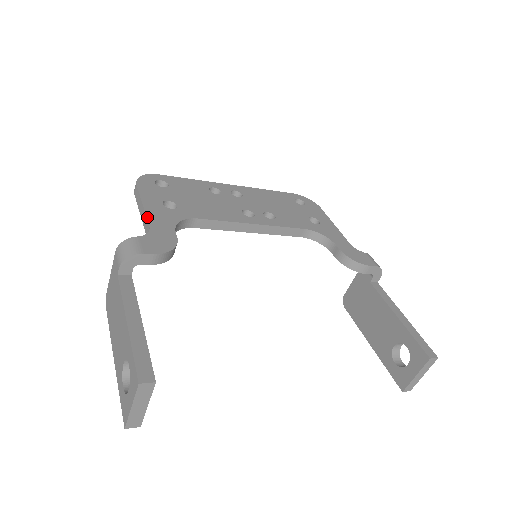
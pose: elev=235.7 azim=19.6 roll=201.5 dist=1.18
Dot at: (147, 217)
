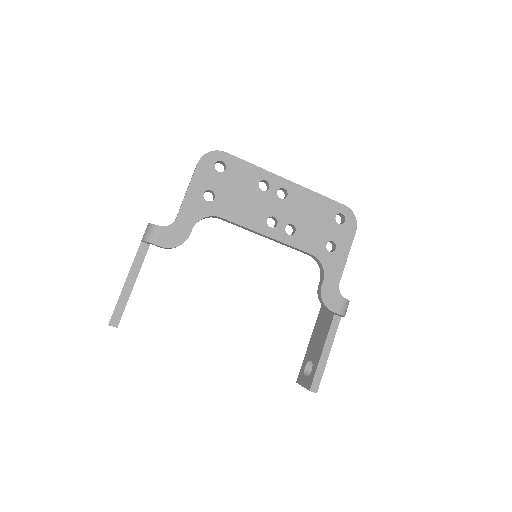
Dot at: (181, 207)
